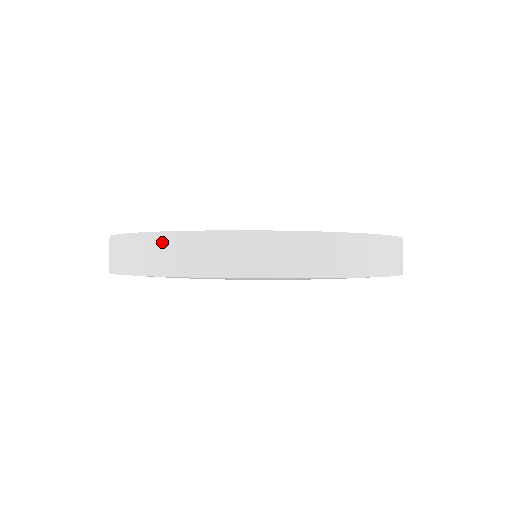
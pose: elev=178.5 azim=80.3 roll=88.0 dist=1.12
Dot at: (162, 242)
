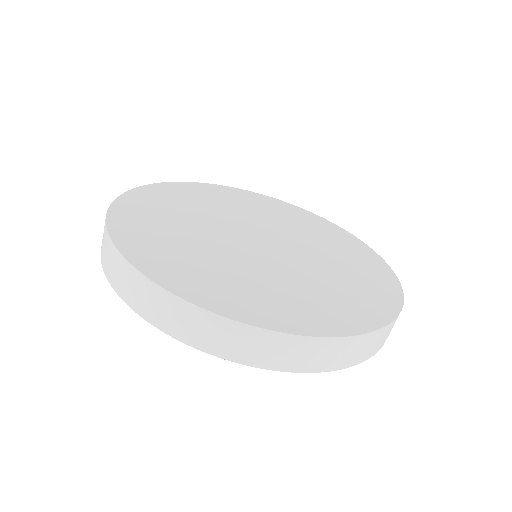
Dot at: (109, 247)
